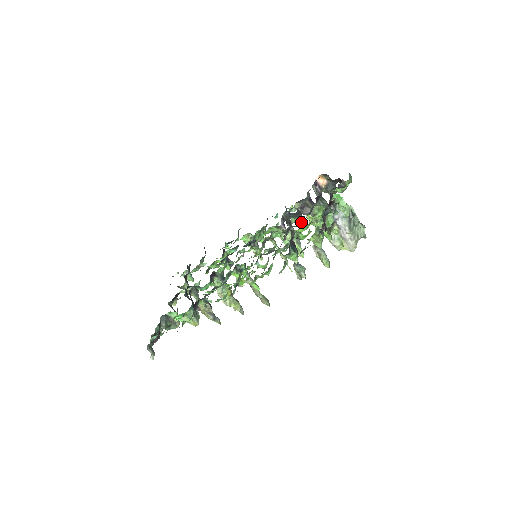
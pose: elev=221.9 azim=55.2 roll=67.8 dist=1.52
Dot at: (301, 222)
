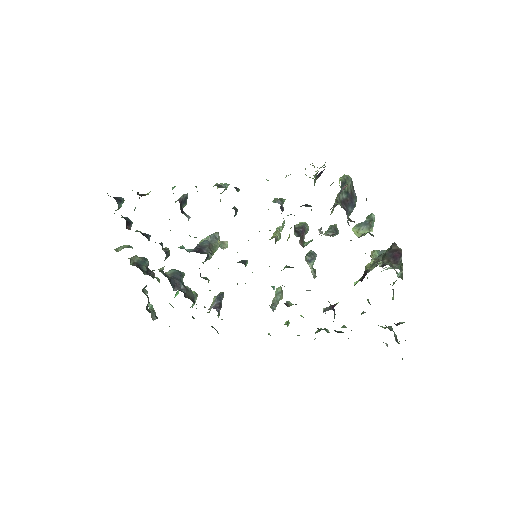
Dot at: occluded
